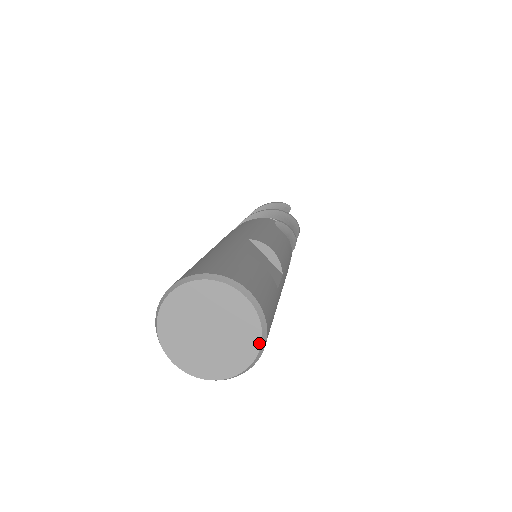
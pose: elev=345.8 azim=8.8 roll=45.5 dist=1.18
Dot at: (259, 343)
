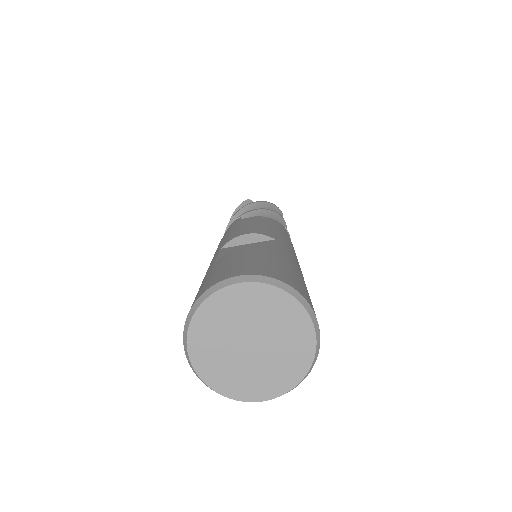
Dot at: (296, 302)
